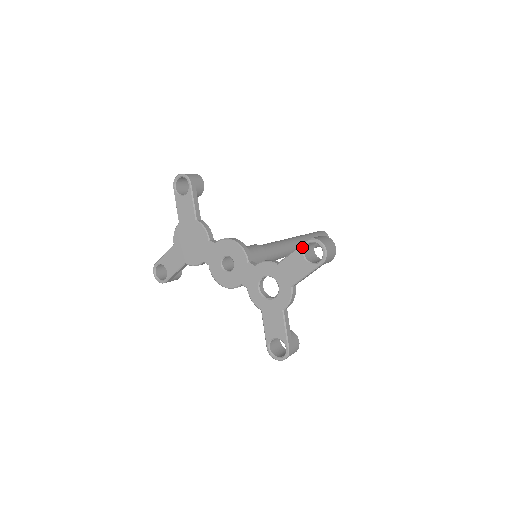
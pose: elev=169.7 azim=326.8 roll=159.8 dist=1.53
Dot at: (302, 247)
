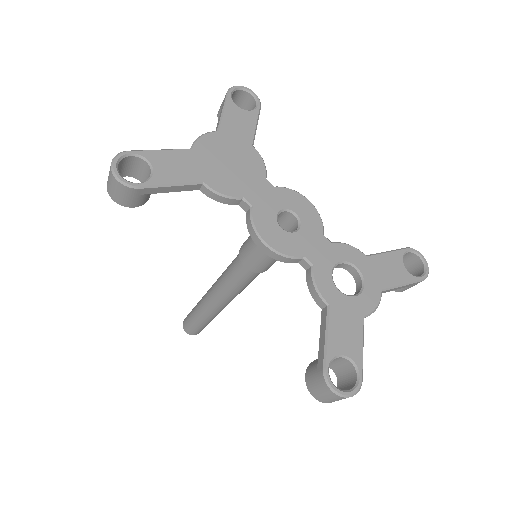
Dot at: (403, 251)
